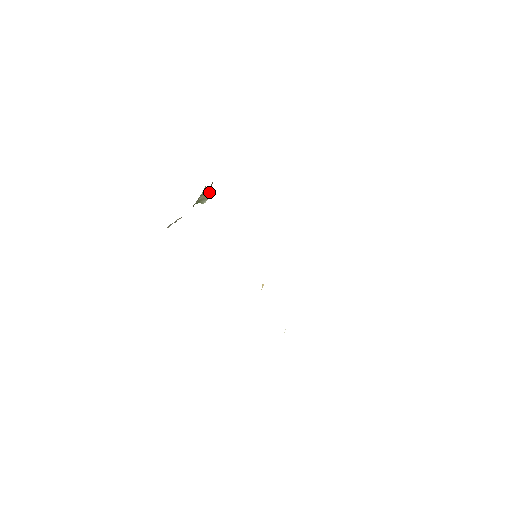
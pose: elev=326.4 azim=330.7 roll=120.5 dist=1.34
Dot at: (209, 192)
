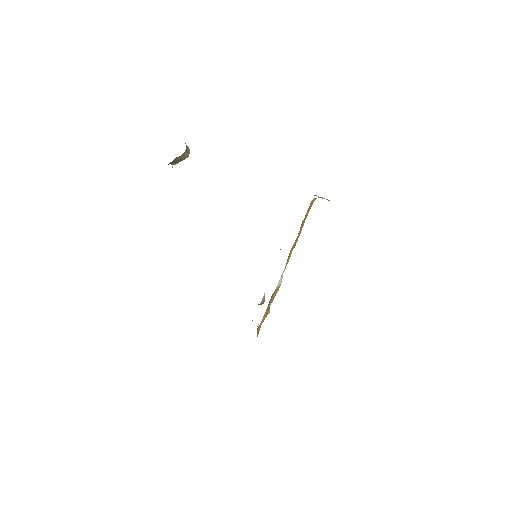
Dot at: (188, 151)
